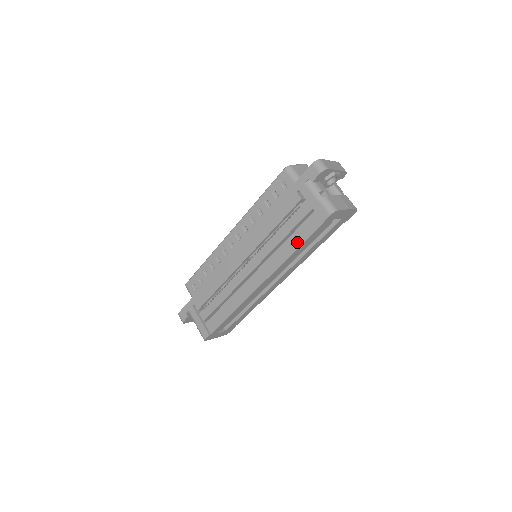
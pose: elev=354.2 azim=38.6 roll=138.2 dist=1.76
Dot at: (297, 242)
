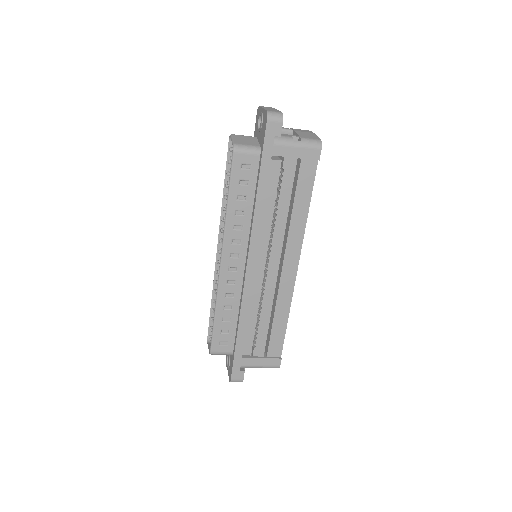
Dot at: (305, 200)
